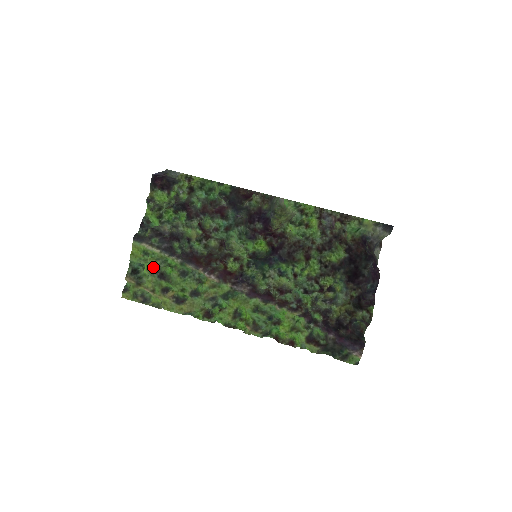
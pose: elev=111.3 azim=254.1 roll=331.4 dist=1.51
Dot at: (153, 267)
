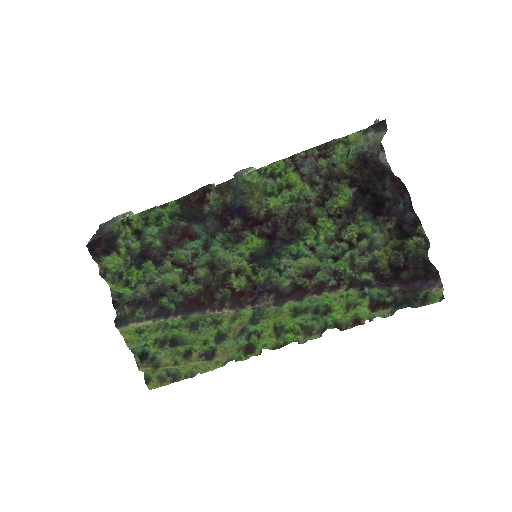
Dot at: (158, 340)
